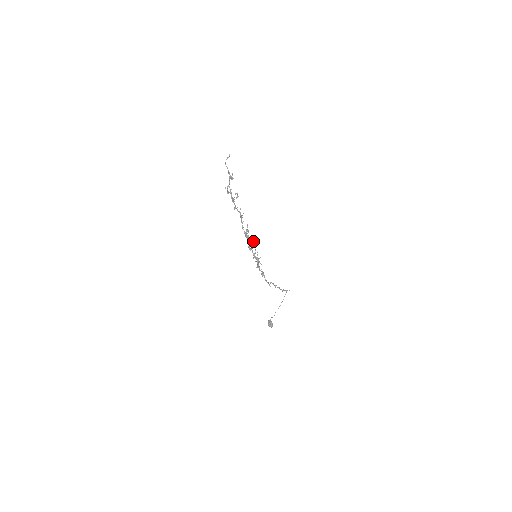
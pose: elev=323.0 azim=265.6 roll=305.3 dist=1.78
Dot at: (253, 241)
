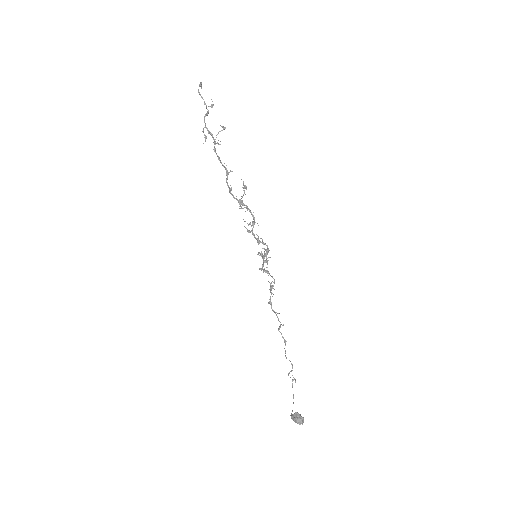
Dot at: (253, 212)
